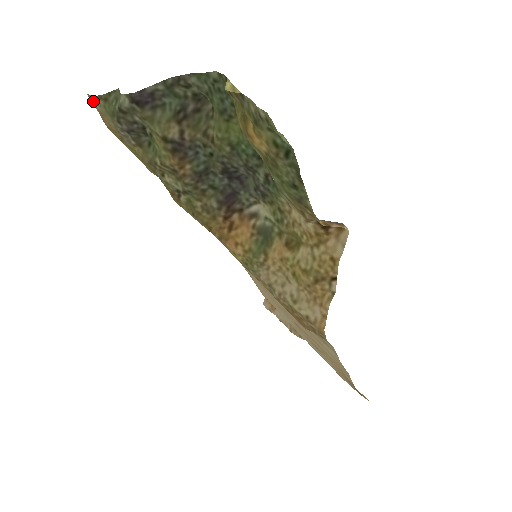
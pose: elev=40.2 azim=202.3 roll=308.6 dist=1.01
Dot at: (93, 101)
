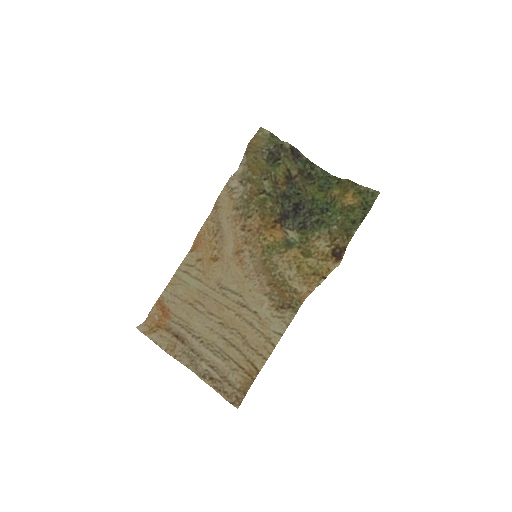
Dot at: (261, 131)
